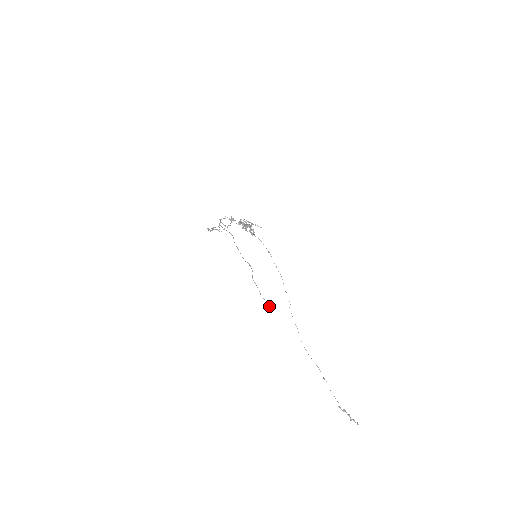
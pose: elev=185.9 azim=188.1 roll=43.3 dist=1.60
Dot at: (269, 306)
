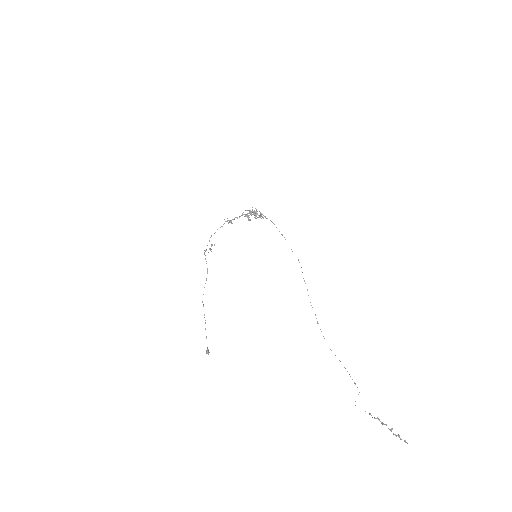
Dot at: (207, 353)
